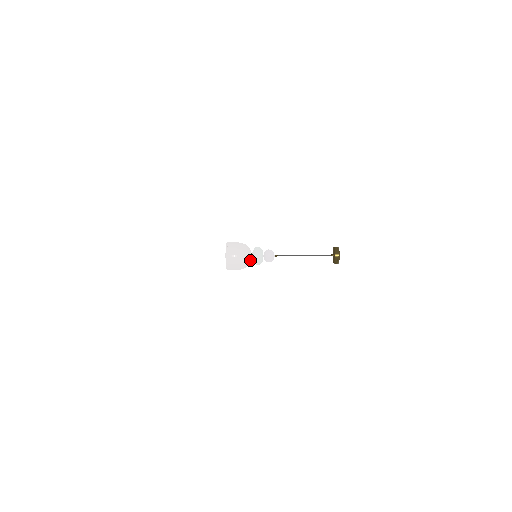
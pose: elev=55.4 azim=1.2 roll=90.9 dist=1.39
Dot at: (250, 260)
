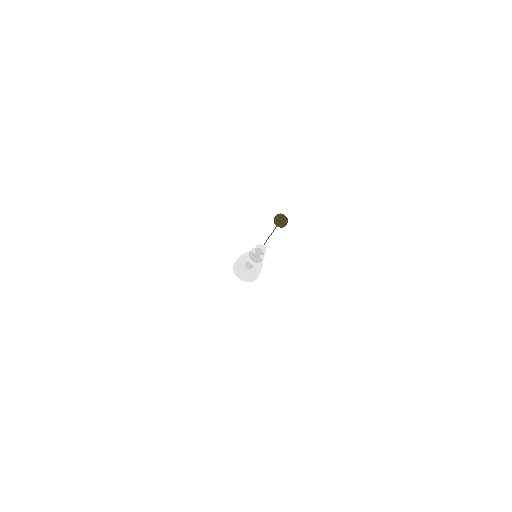
Dot at: occluded
